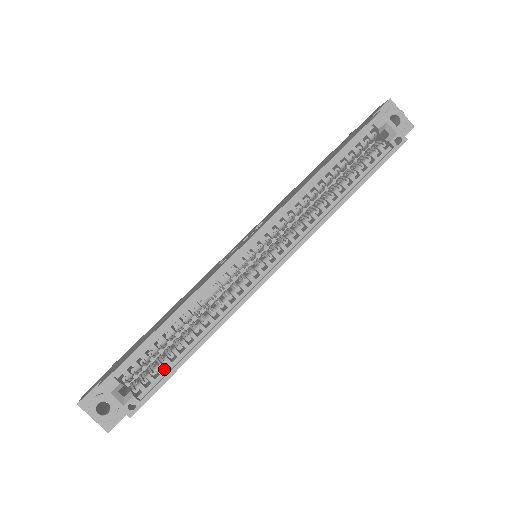
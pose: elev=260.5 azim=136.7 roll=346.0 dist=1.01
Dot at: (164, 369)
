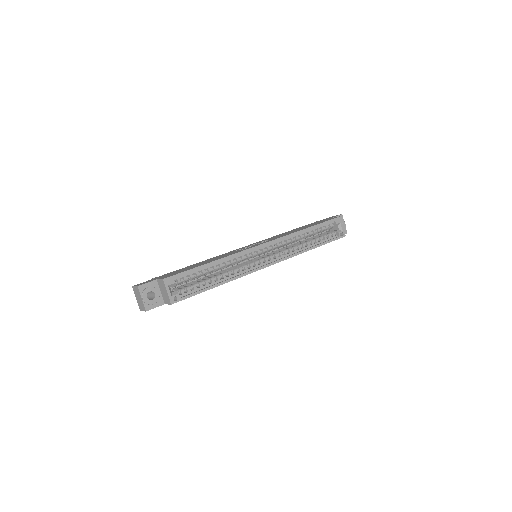
Dot at: (196, 288)
